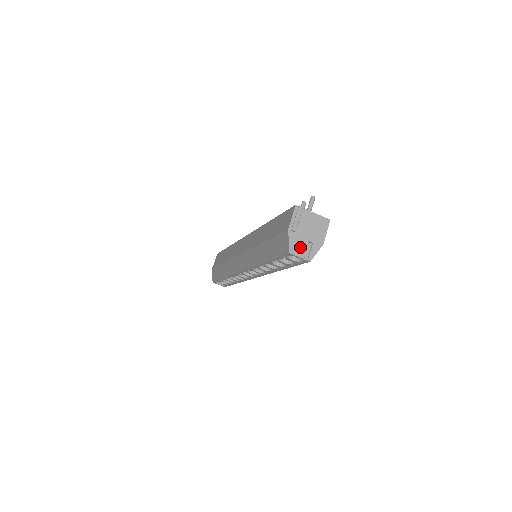
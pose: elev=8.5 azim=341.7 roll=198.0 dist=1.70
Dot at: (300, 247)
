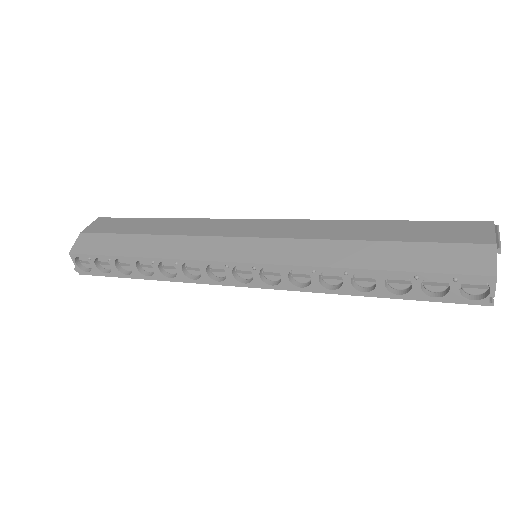
Dot at: occluded
